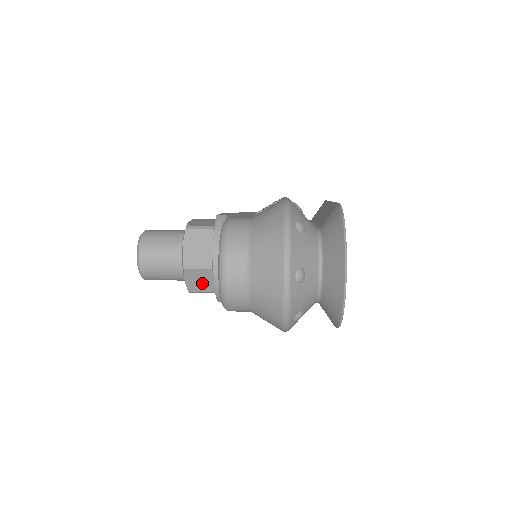
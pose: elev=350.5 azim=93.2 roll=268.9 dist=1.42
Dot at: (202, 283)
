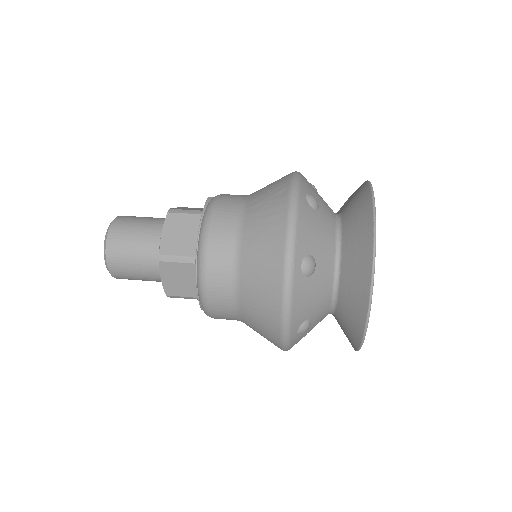
Dot at: (183, 284)
